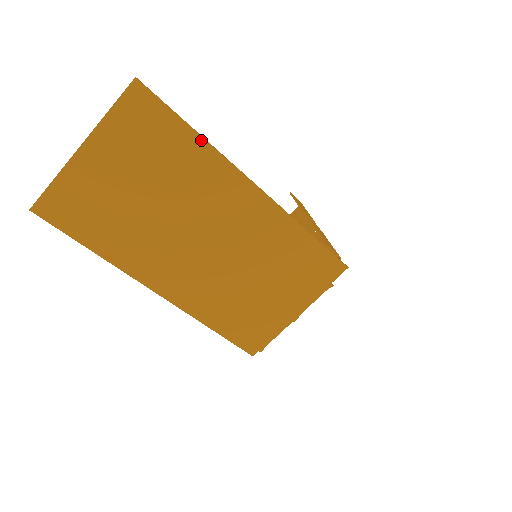
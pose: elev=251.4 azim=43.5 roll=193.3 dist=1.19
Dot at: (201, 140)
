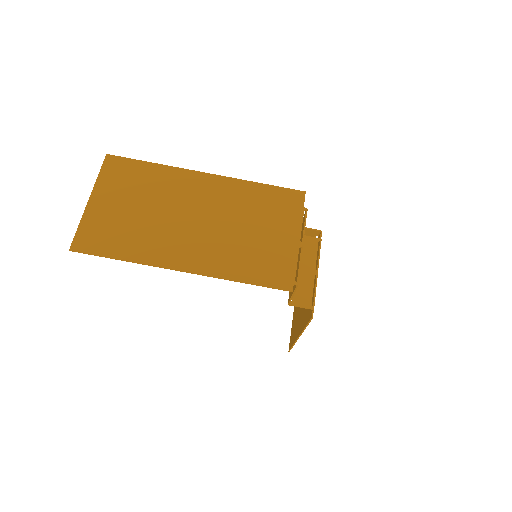
Dot at: (158, 165)
